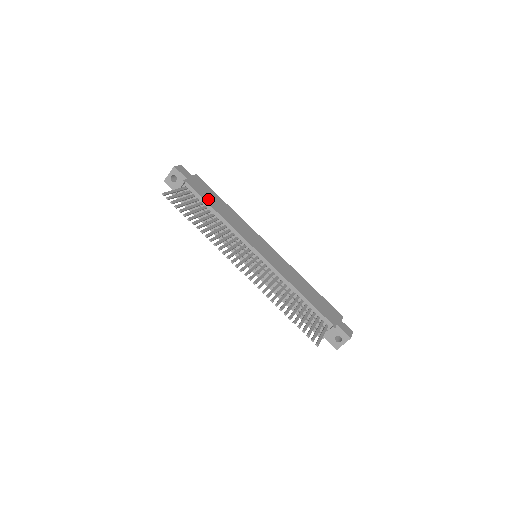
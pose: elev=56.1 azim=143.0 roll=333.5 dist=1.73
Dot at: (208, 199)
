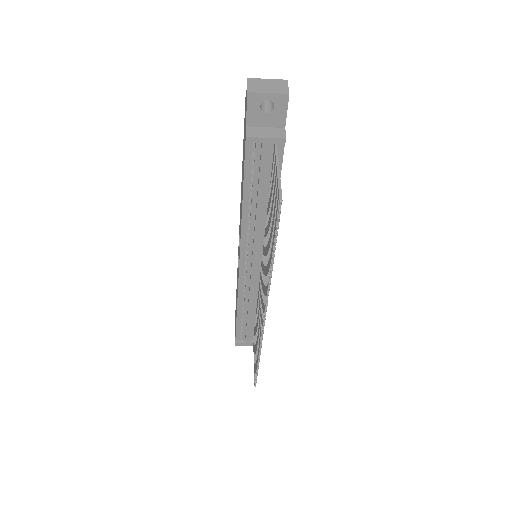
Dot at: occluded
